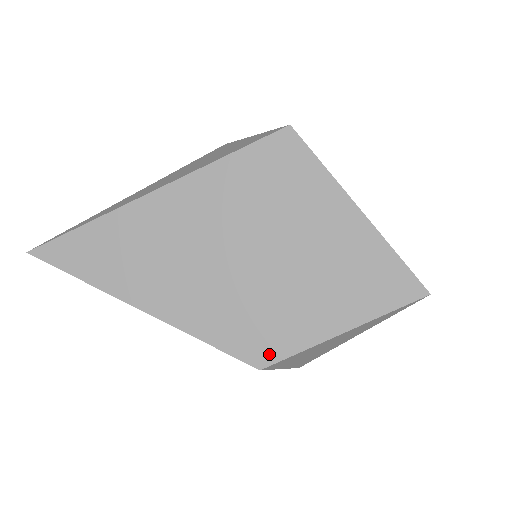
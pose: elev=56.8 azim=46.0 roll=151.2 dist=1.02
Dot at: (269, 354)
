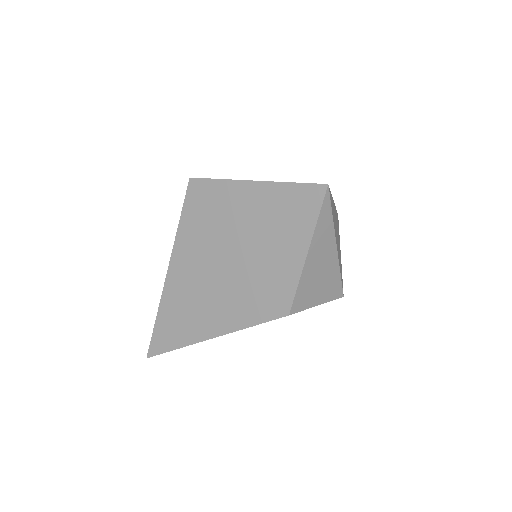
Dot at: (285, 302)
